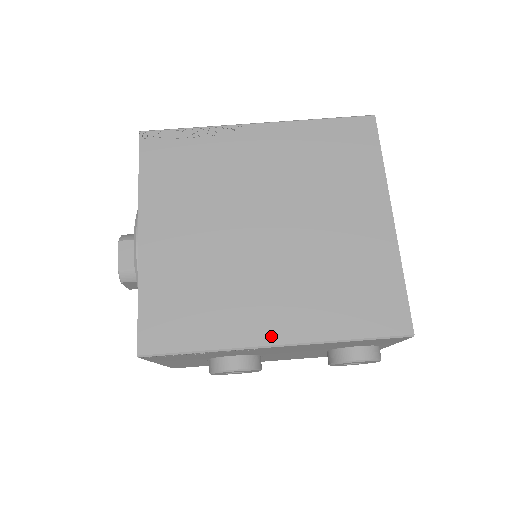
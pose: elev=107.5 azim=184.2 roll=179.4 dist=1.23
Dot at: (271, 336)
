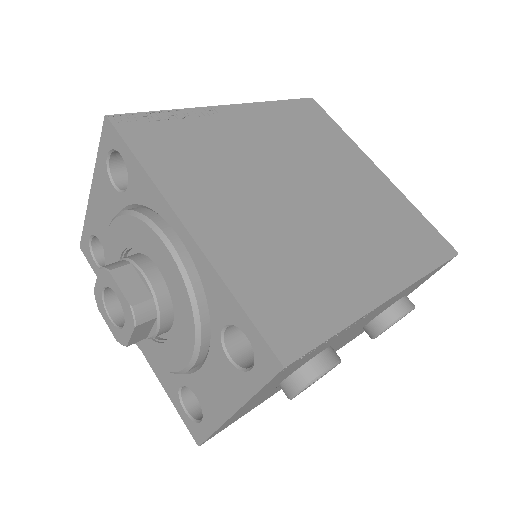
Dot at: (381, 289)
